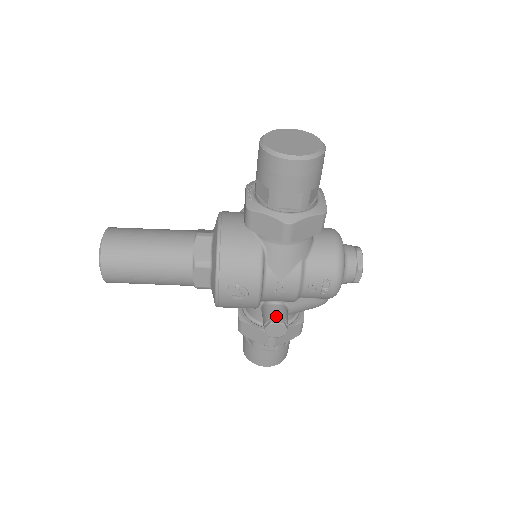
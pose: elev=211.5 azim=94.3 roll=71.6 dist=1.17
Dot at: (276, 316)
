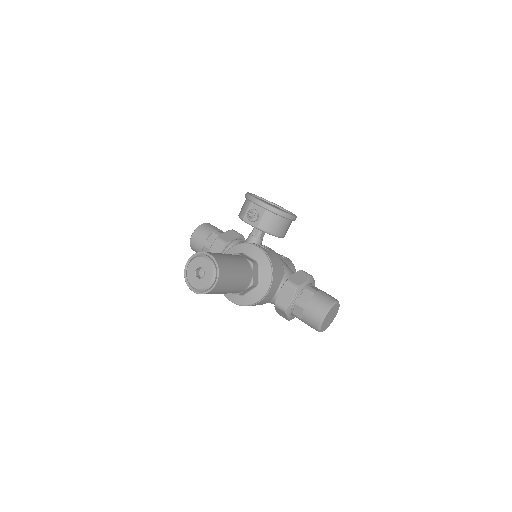
Dot at: occluded
